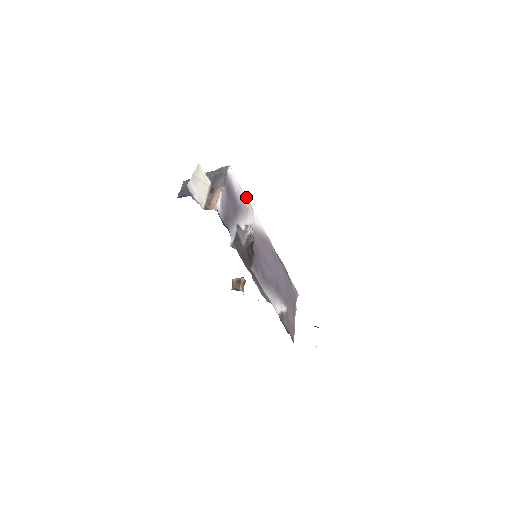
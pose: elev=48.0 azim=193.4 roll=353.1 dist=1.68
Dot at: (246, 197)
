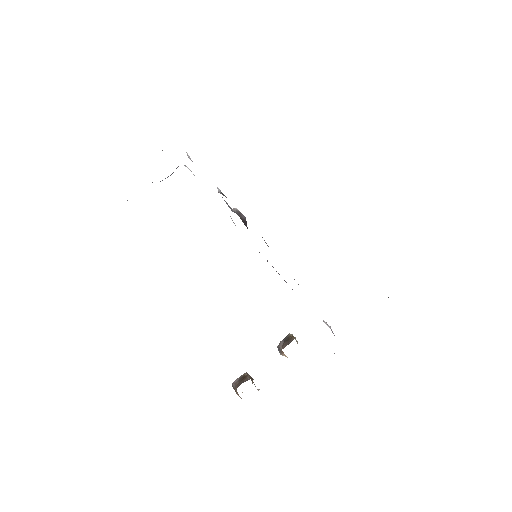
Dot at: occluded
